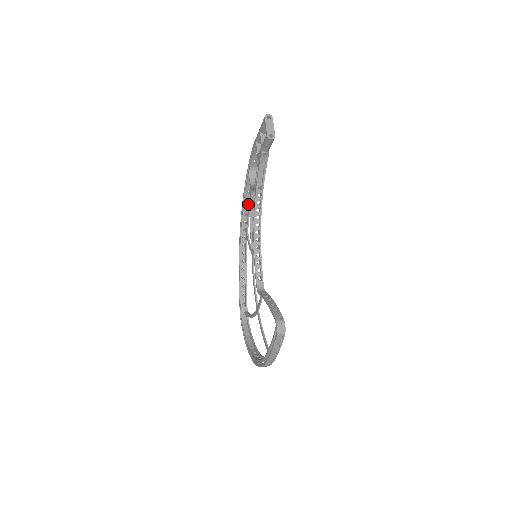
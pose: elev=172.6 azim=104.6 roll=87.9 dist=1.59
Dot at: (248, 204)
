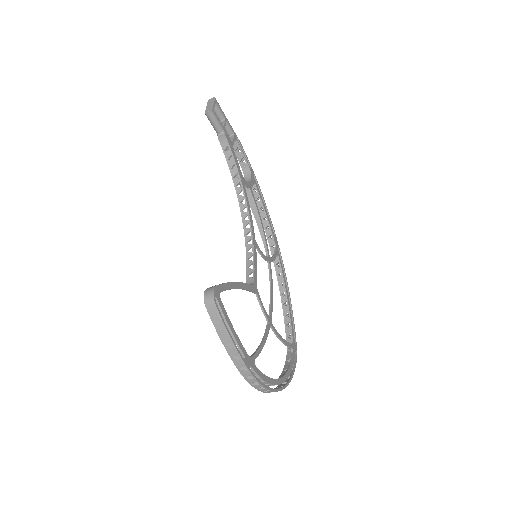
Dot at: (265, 214)
